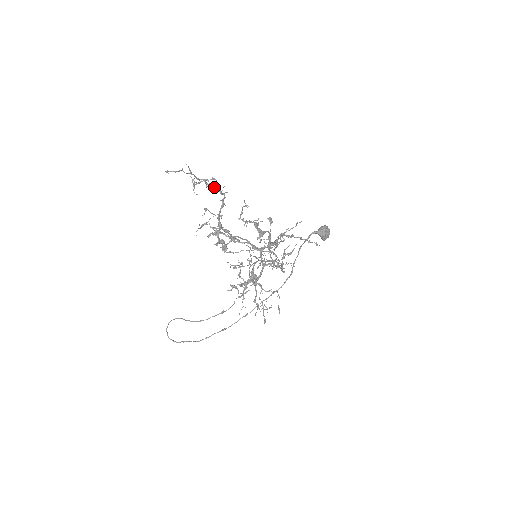
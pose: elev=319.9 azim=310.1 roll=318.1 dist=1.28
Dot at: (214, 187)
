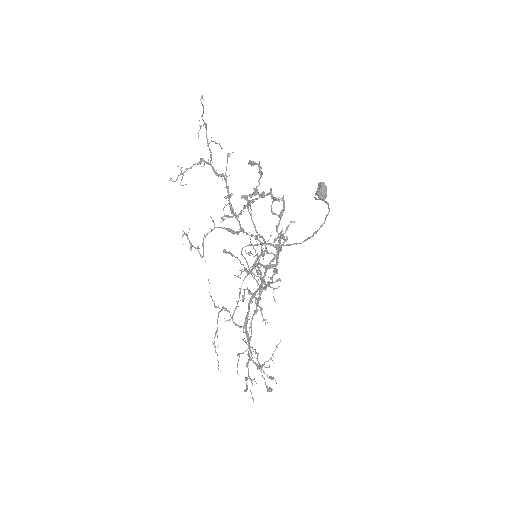
Dot at: (211, 166)
